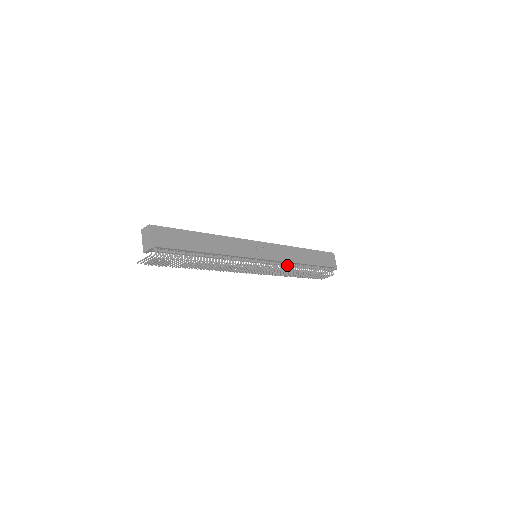
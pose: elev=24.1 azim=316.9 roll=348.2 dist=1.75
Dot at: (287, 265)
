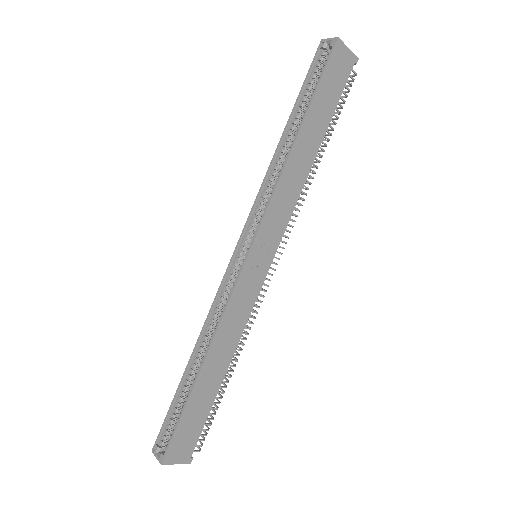
Dot at: occluded
